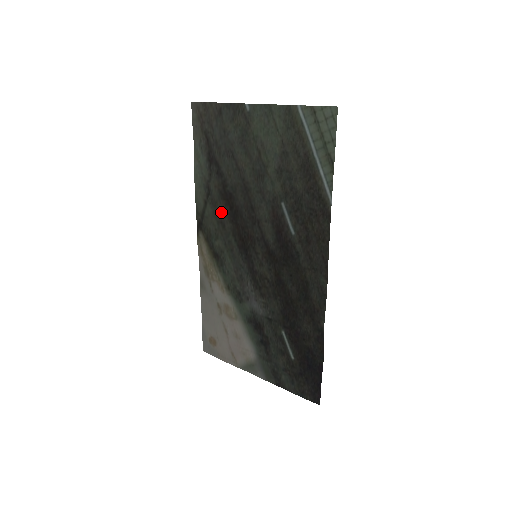
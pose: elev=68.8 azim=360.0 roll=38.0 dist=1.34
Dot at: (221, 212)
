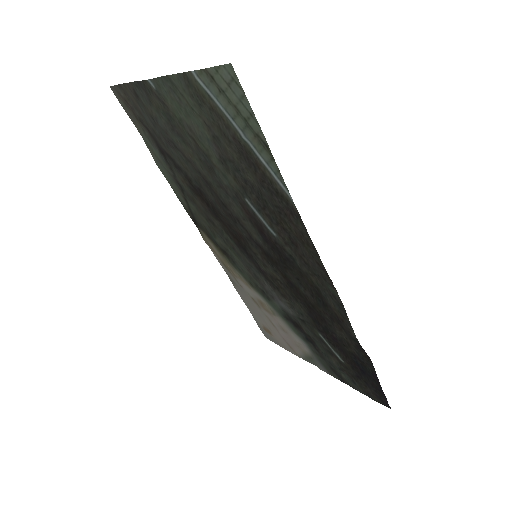
Dot at: (203, 209)
